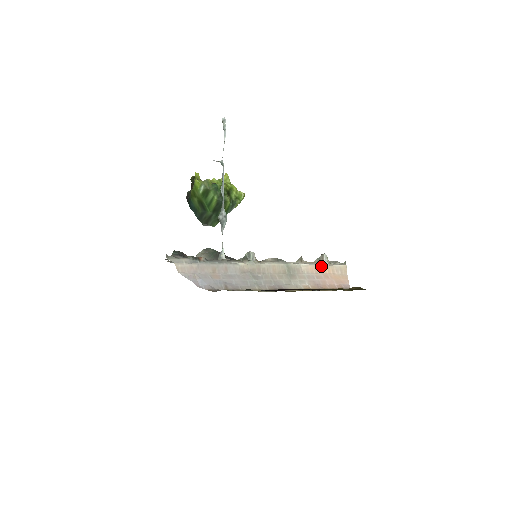
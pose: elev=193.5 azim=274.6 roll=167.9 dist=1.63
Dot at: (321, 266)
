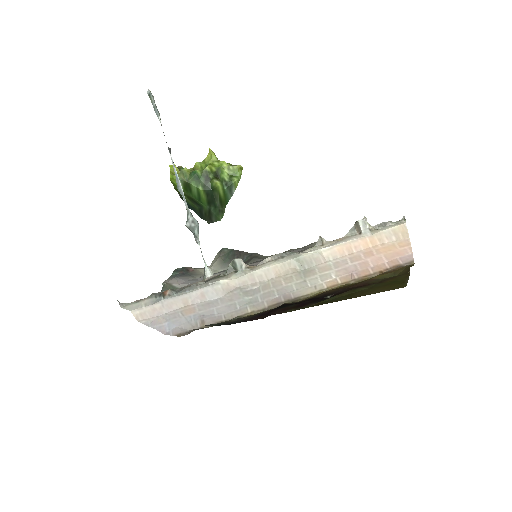
Dot at: (357, 240)
